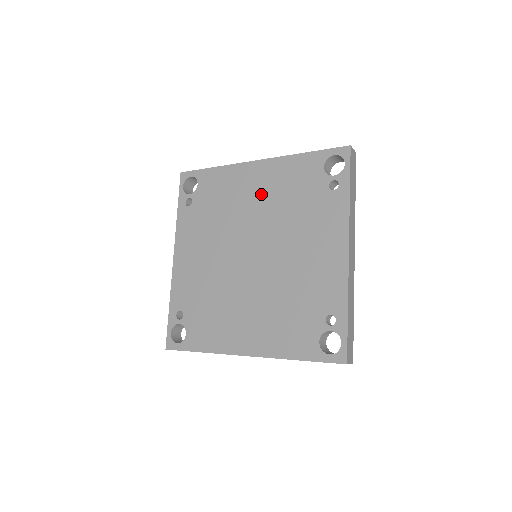
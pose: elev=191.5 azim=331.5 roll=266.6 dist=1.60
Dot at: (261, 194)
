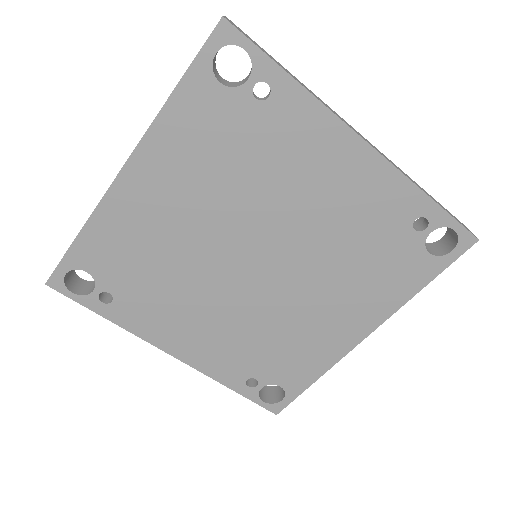
Dot at: (182, 199)
